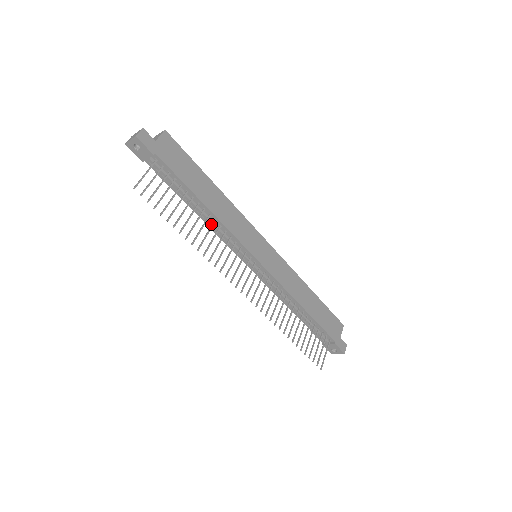
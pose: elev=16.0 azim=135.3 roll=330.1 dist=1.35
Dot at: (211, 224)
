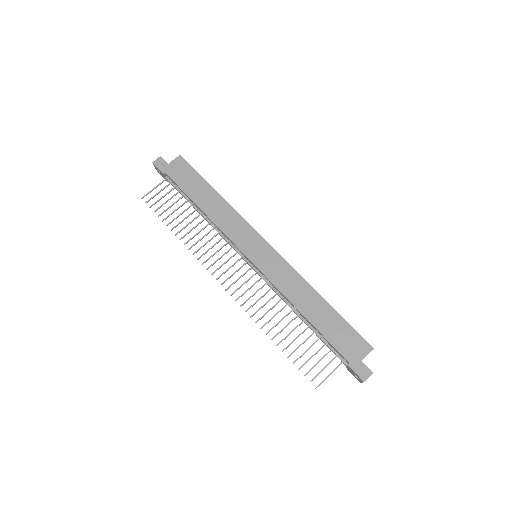
Dot at: occluded
